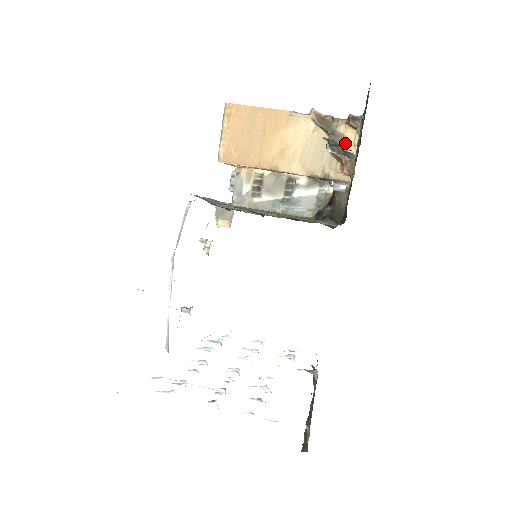
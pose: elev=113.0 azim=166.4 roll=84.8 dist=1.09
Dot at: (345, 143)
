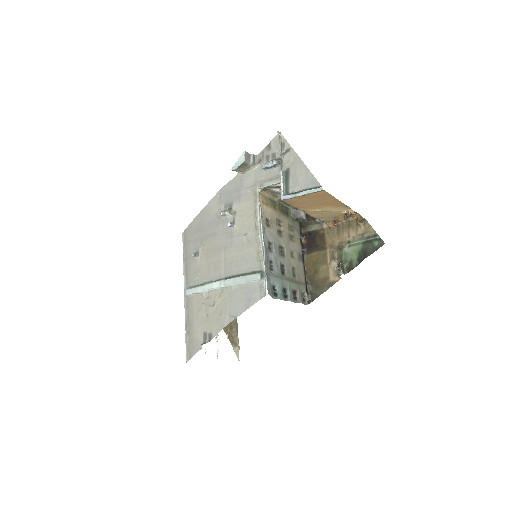
Dot at: occluded
